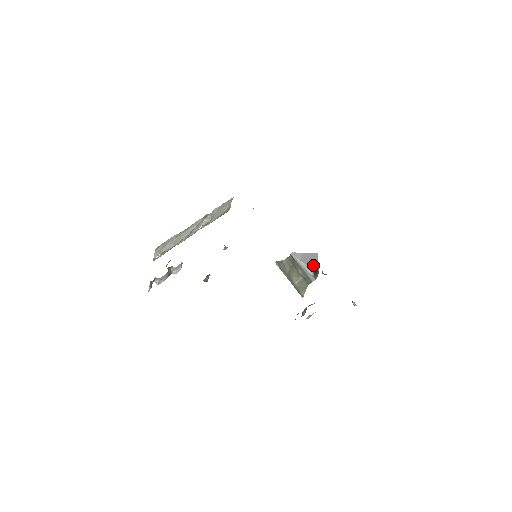
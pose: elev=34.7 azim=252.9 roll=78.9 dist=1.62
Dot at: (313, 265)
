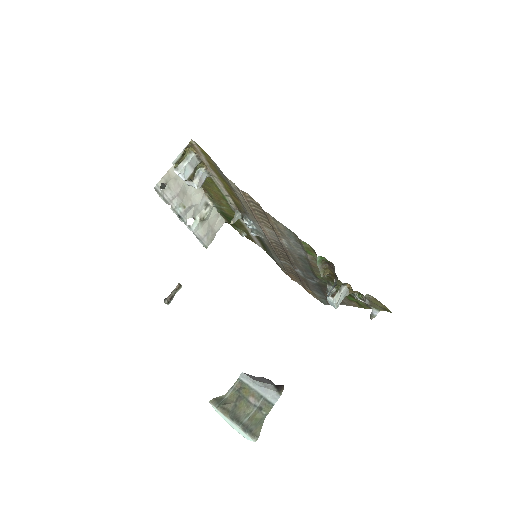
Dot at: (272, 384)
